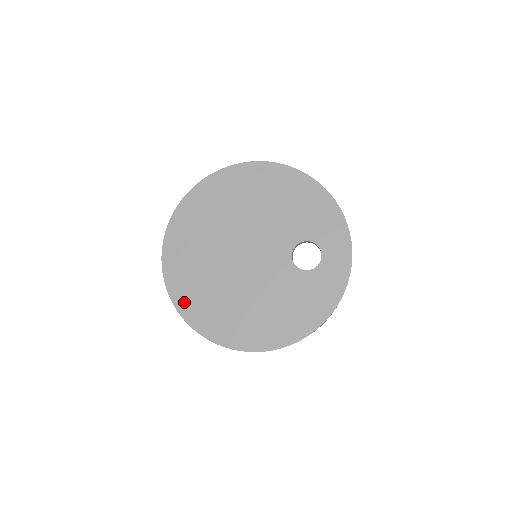
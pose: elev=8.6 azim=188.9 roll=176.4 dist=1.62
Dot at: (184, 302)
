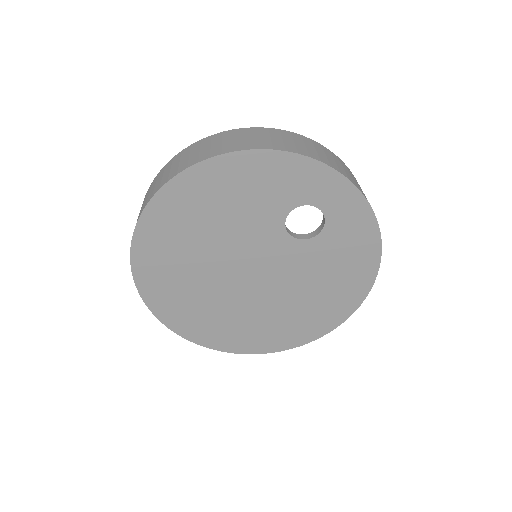
Dot at: (251, 346)
